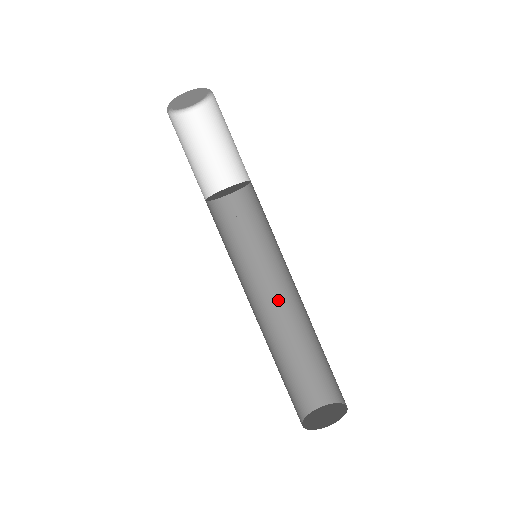
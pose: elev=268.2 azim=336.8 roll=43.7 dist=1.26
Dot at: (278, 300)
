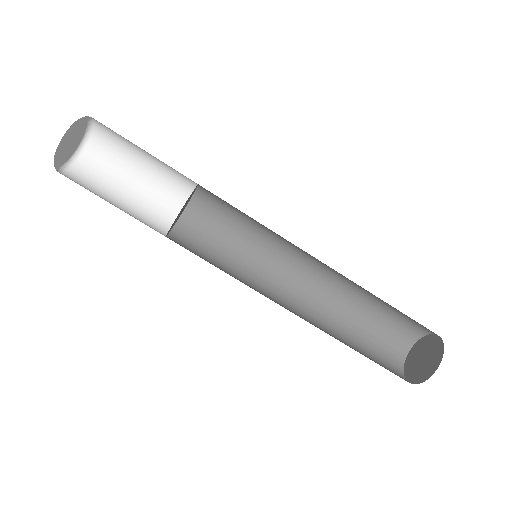
Dot at: (318, 265)
